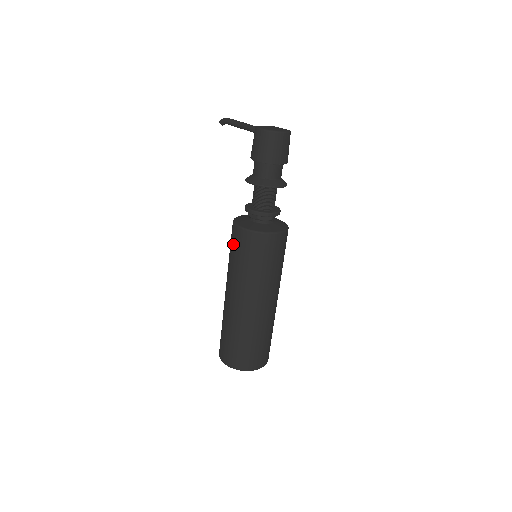
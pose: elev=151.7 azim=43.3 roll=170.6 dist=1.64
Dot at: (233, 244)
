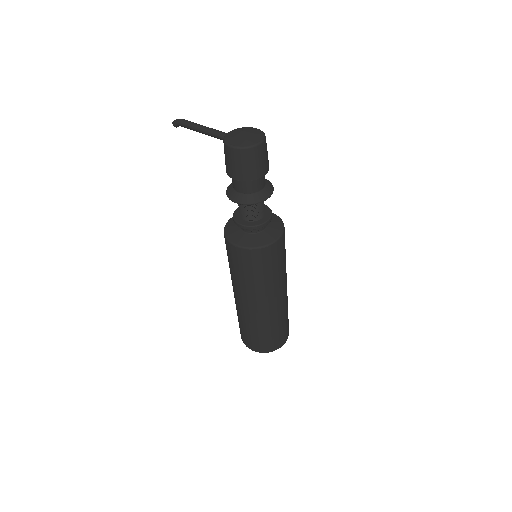
Dot at: (232, 259)
